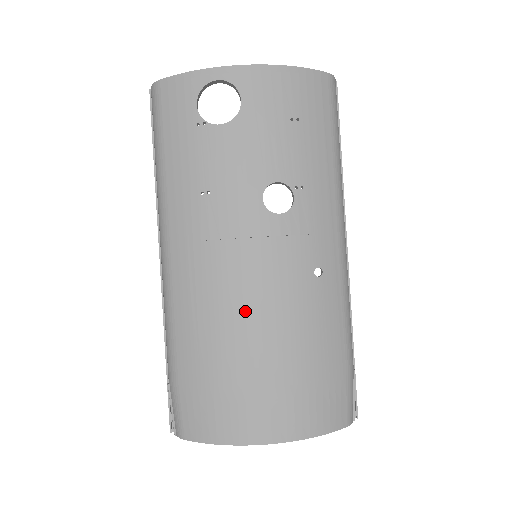
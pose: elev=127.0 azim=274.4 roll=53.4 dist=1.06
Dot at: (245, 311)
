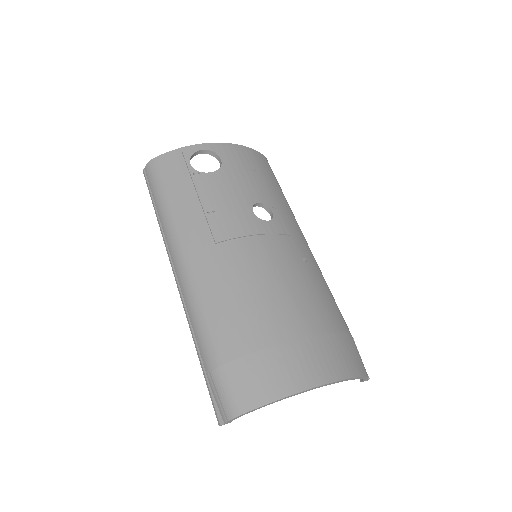
Dot at: (265, 284)
